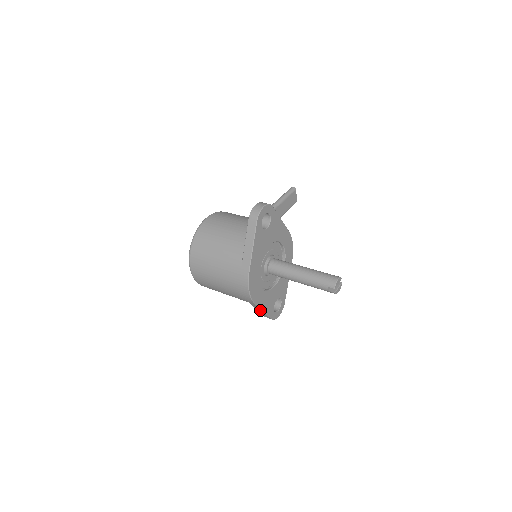
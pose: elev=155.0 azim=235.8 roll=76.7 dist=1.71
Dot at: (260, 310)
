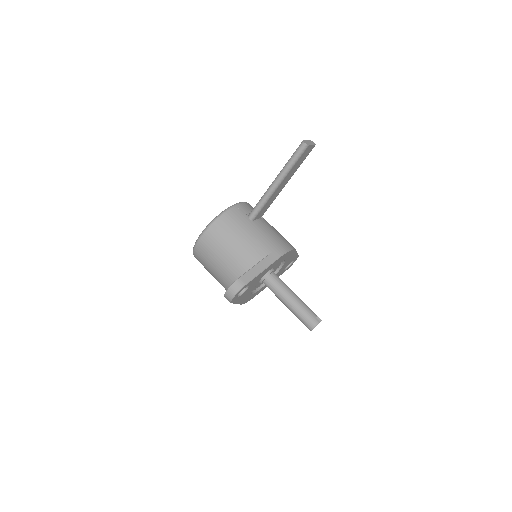
Dot at: occluded
